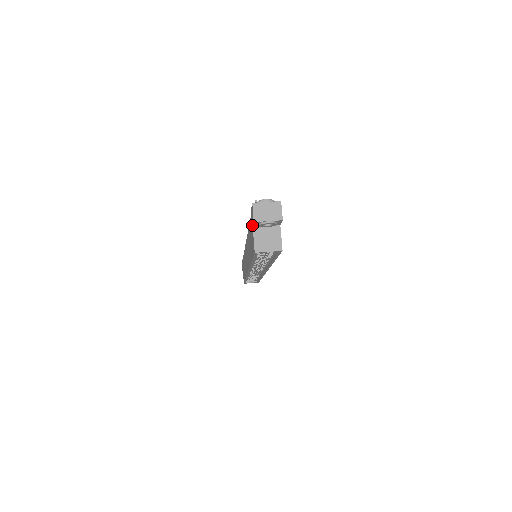
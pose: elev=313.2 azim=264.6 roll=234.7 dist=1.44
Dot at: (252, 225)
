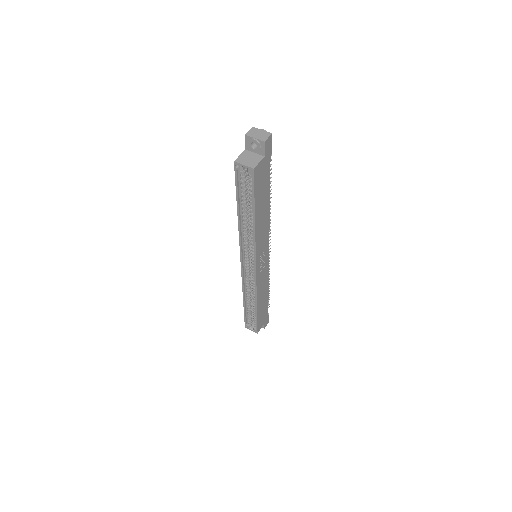
Dot at: (246, 149)
